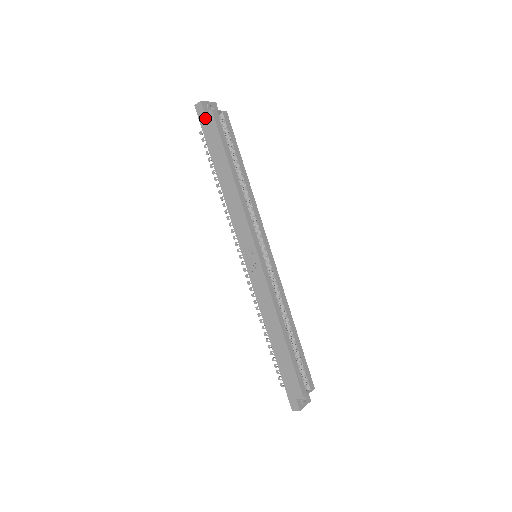
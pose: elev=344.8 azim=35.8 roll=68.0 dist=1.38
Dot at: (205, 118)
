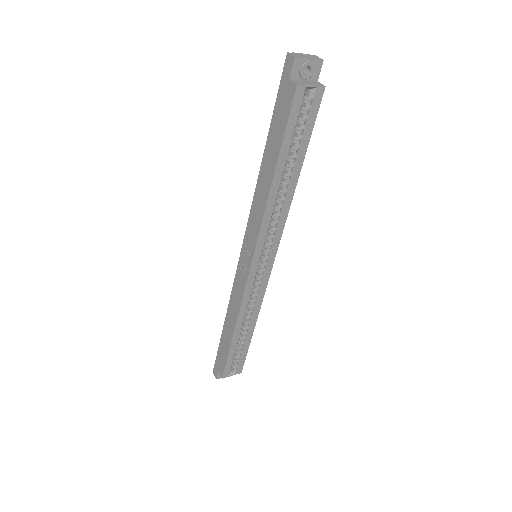
Dot at: (287, 84)
